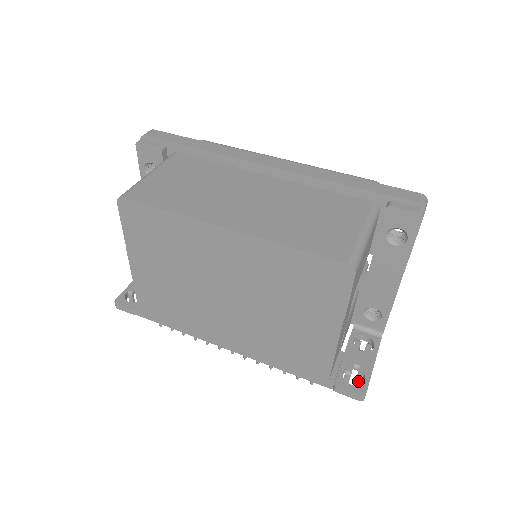
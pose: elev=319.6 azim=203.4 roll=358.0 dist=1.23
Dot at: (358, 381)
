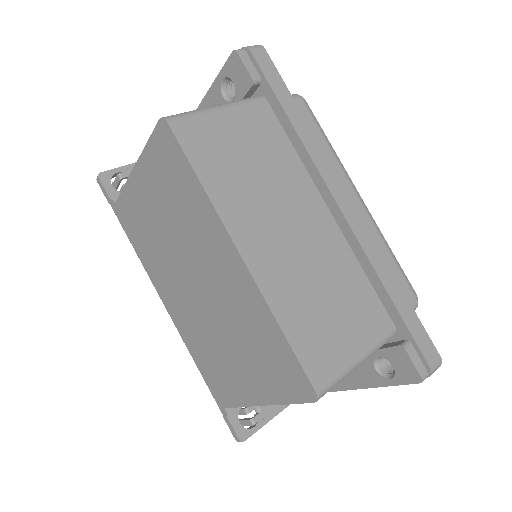
Dot at: (249, 422)
